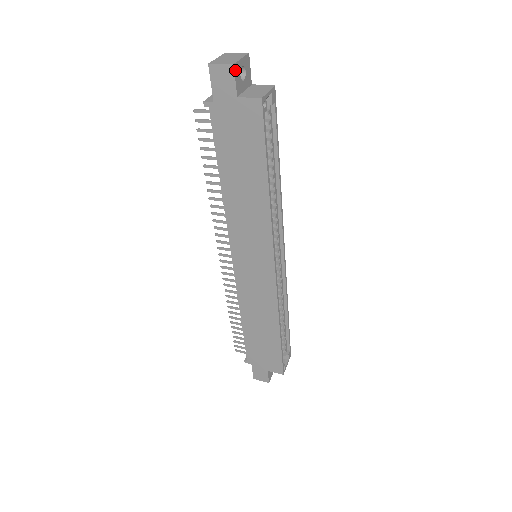
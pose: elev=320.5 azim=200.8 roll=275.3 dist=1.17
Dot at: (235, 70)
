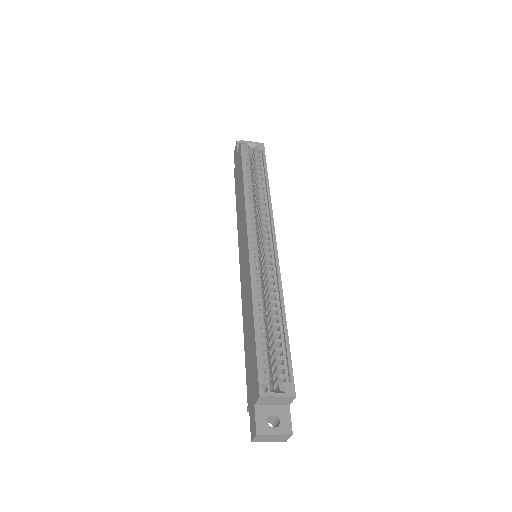
Dot at: (238, 144)
